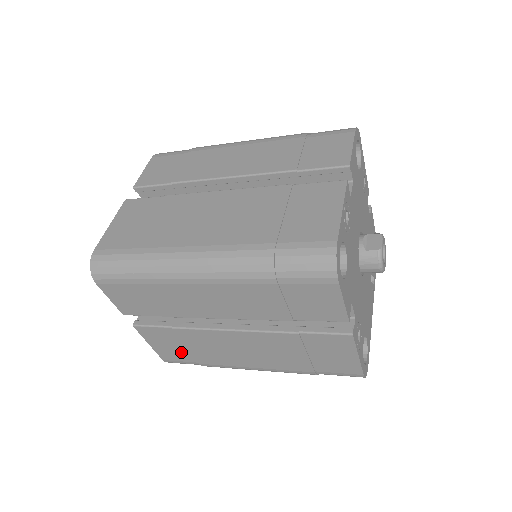
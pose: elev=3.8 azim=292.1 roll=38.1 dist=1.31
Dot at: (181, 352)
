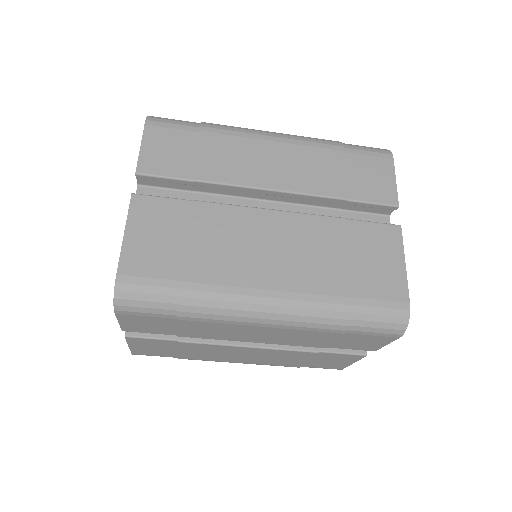
Dot at: (165, 352)
